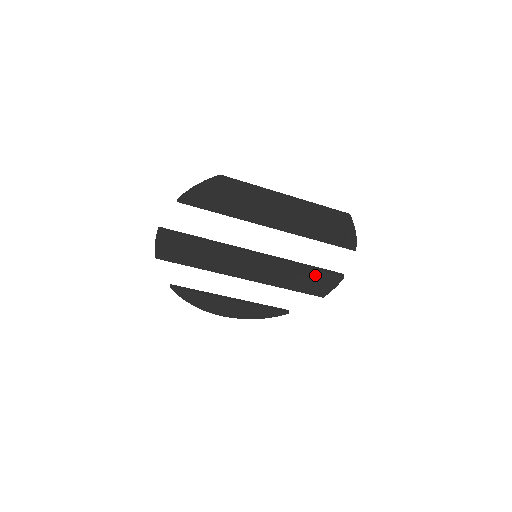
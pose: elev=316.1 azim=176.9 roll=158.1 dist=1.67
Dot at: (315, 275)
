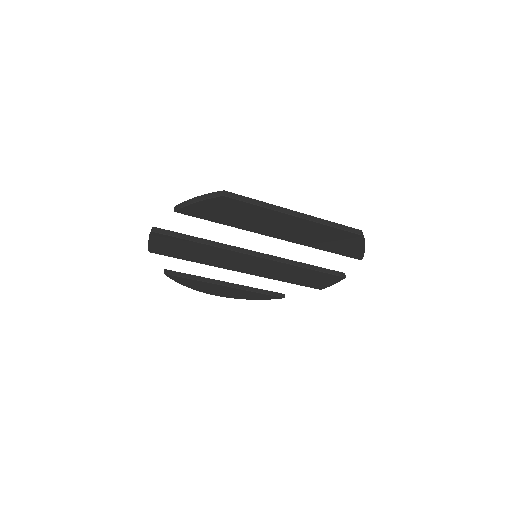
Dot at: (316, 274)
